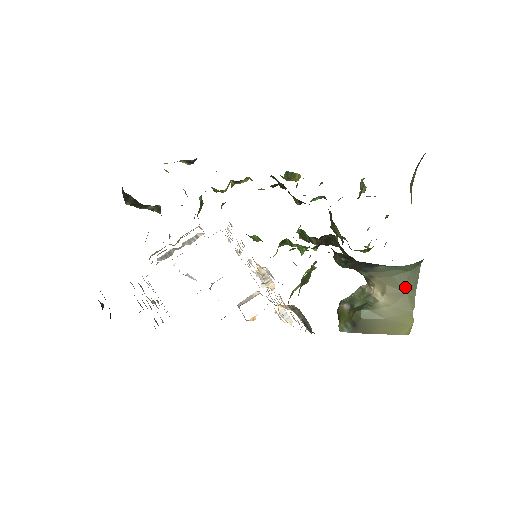
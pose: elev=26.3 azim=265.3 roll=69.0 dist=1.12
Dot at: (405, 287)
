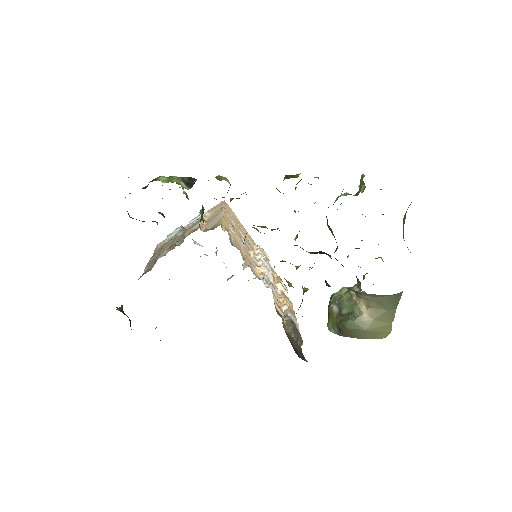
Dot at: (387, 306)
